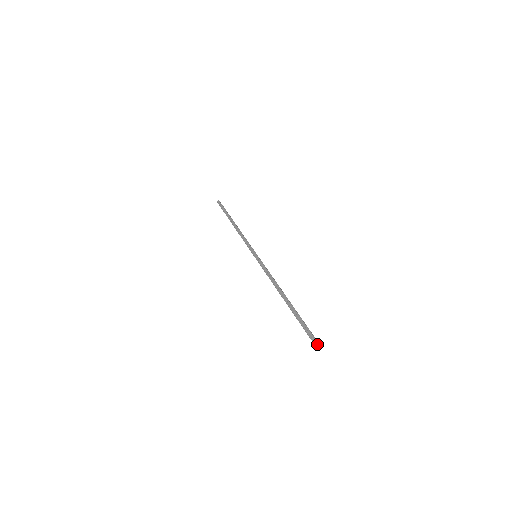
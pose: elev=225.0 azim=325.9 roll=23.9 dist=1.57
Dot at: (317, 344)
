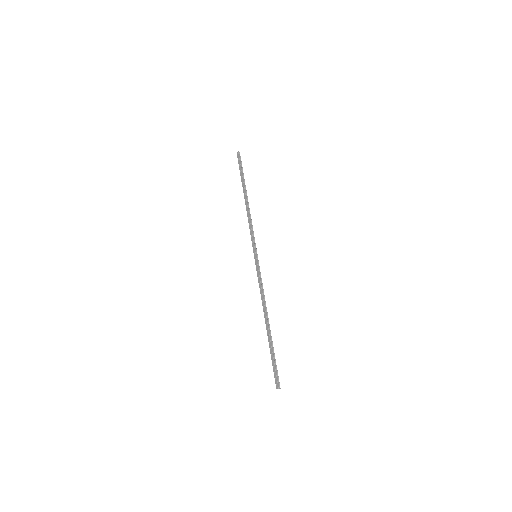
Dot at: (277, 386)
